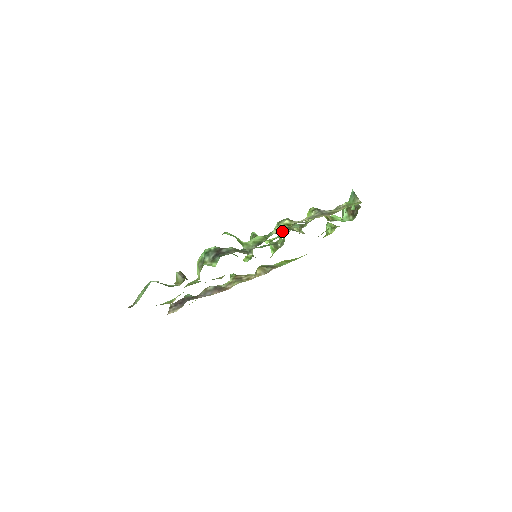
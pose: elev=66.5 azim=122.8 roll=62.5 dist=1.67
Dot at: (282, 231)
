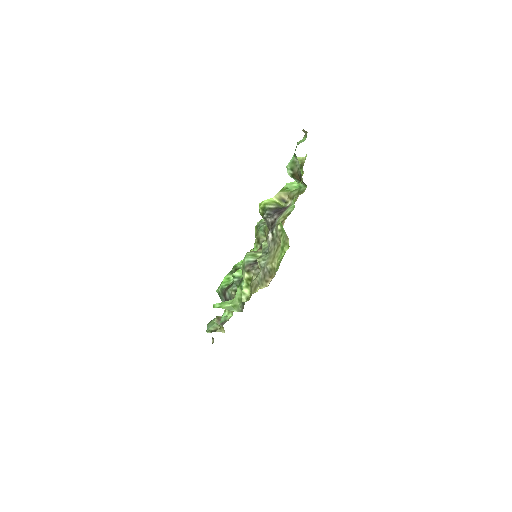
Dot at: (249, 293)
